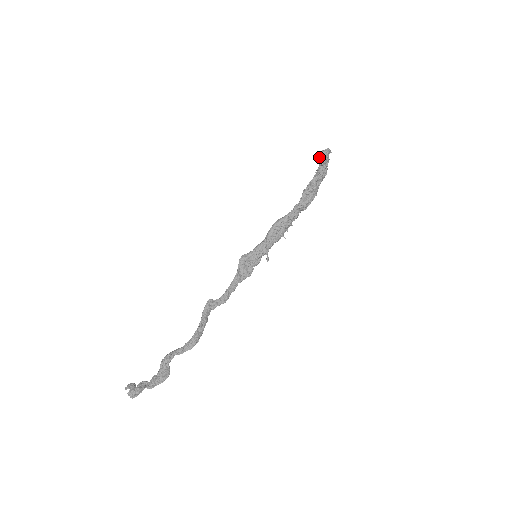
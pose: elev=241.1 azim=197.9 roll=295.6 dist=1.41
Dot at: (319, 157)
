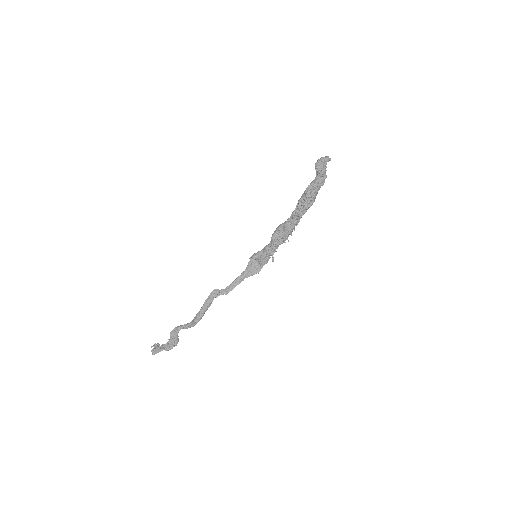
Dot at: (315, 165)
